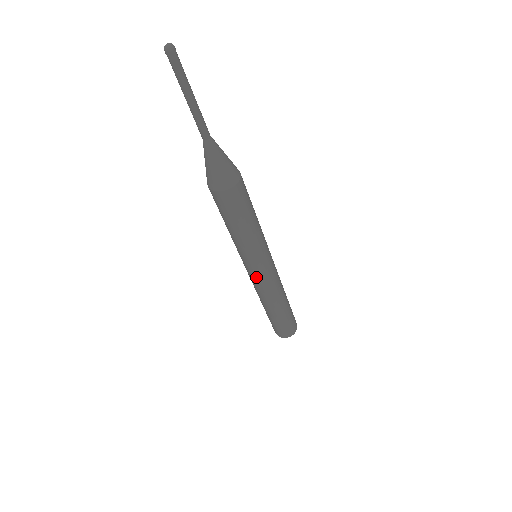
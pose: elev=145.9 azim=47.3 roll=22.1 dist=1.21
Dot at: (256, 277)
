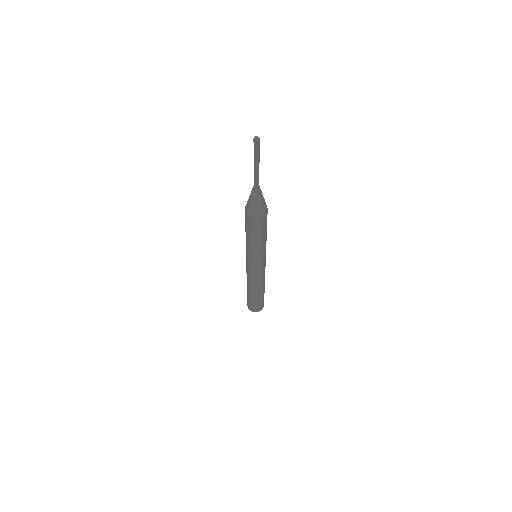
Dot at: (260, 270)
